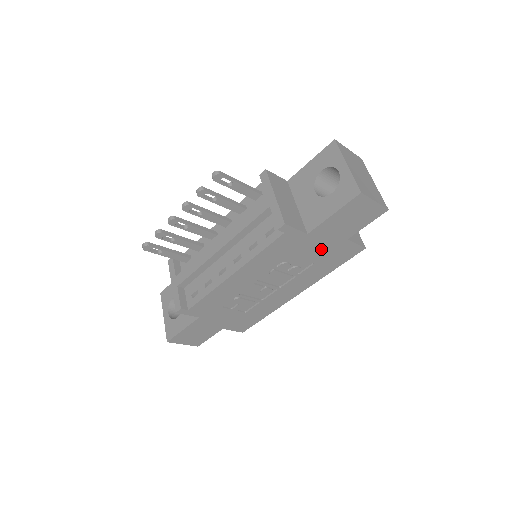
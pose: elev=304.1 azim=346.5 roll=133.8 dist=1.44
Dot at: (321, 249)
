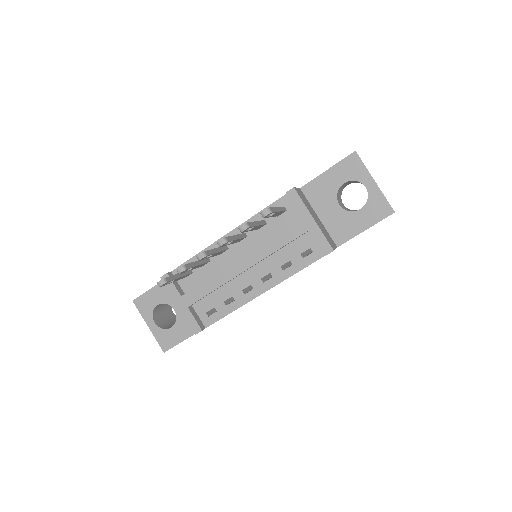
Dot at: occluded
